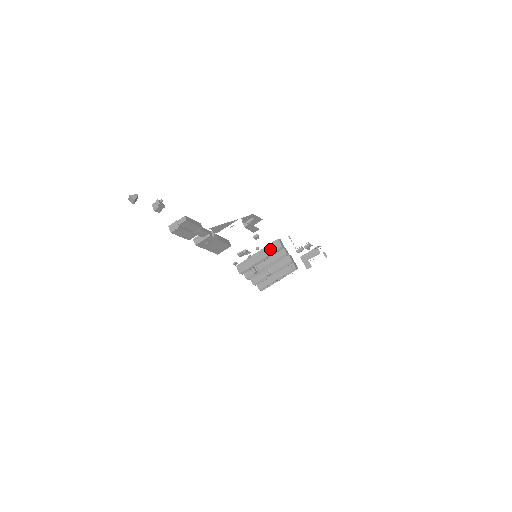
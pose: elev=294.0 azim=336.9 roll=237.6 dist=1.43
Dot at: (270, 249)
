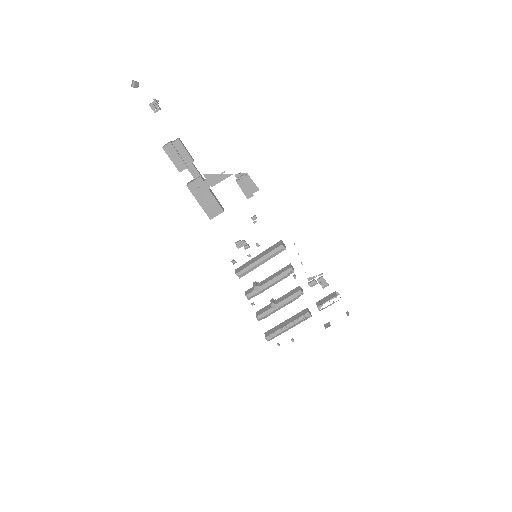
Dot at: (271, 249)
